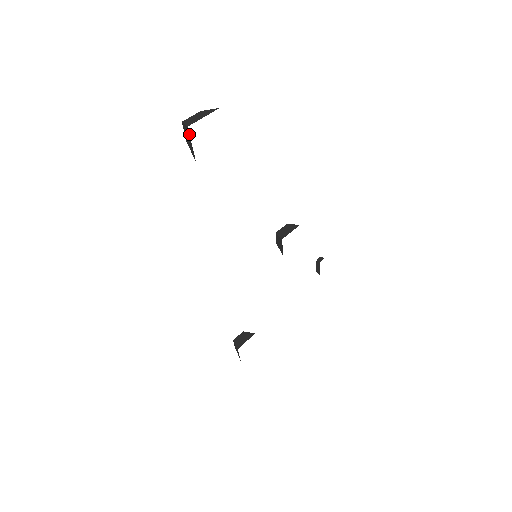
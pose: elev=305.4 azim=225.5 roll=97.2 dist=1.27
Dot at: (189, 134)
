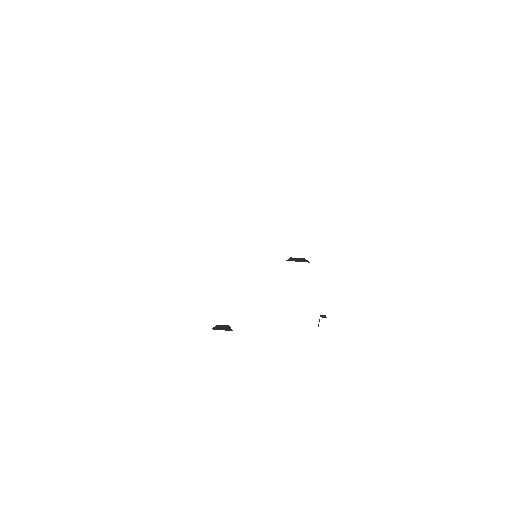
Dot at: occluded
